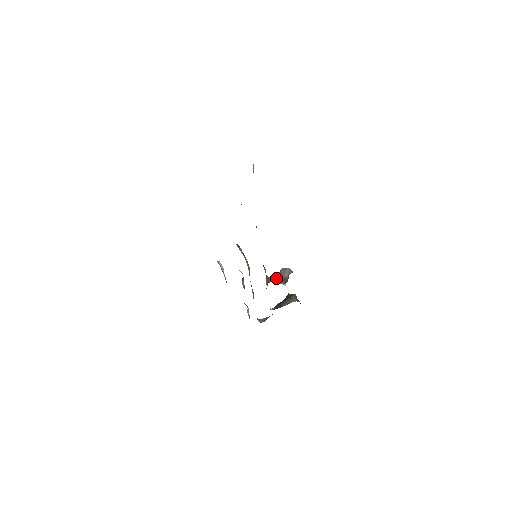
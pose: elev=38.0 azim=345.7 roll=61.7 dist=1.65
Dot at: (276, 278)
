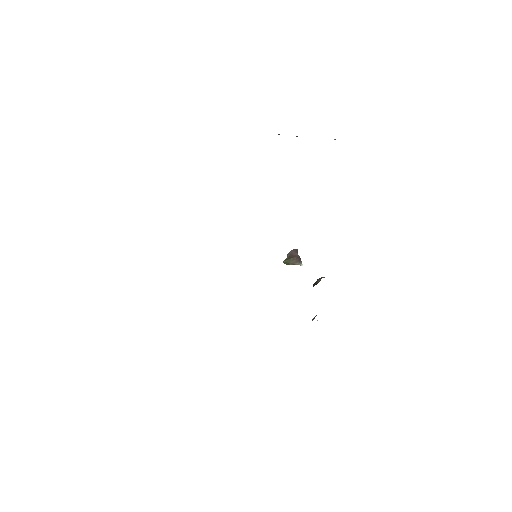
Dot at: (289, 260)
